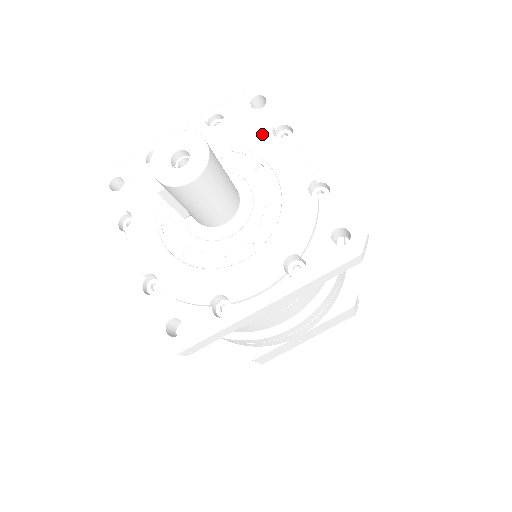
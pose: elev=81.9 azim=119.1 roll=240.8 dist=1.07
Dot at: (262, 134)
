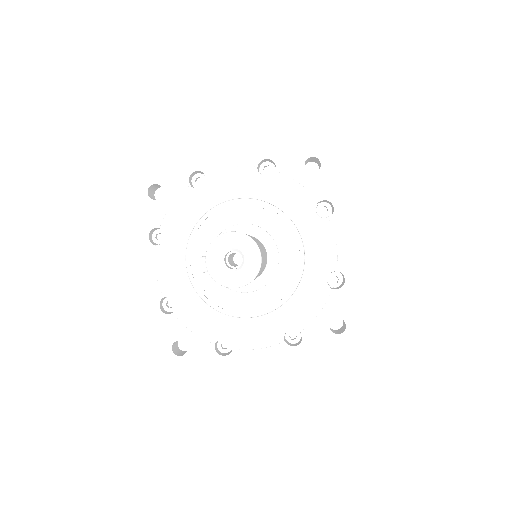
Dot at: (306, 205)
